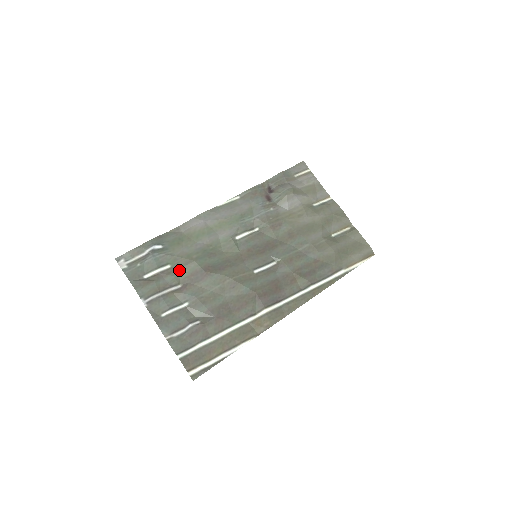
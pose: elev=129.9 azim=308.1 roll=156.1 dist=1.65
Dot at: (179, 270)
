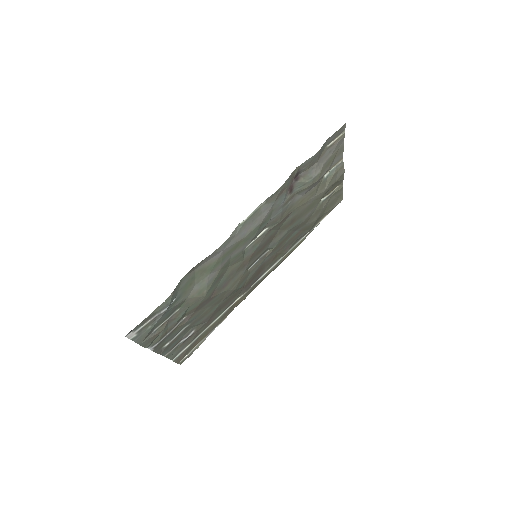
Dot at: (187, 309)
